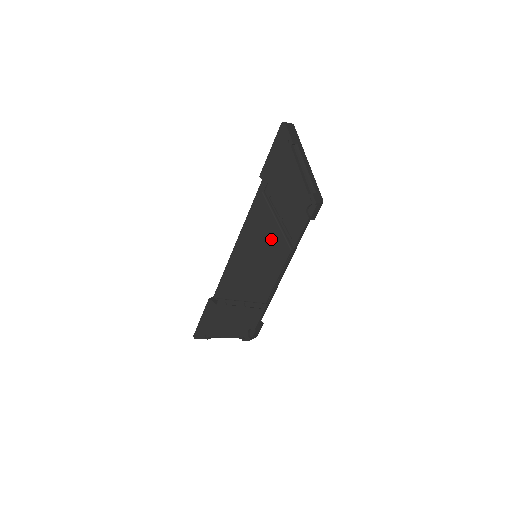
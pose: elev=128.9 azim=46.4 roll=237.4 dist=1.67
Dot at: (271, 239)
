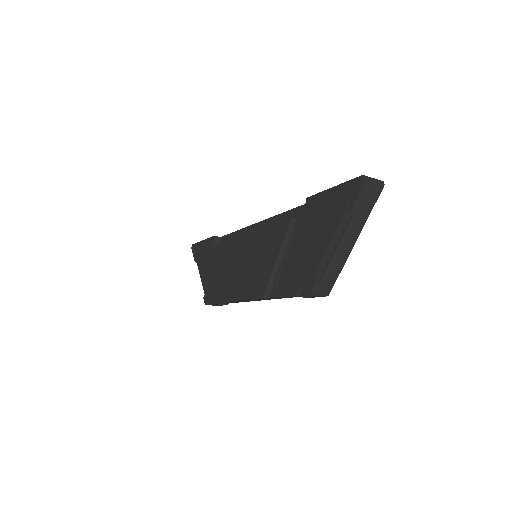
Dot at: (263, 266)
